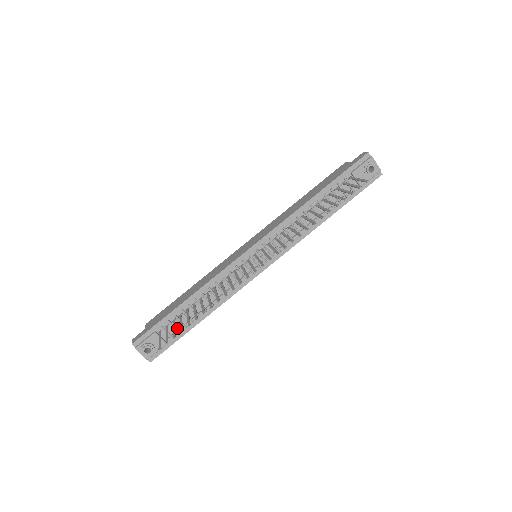
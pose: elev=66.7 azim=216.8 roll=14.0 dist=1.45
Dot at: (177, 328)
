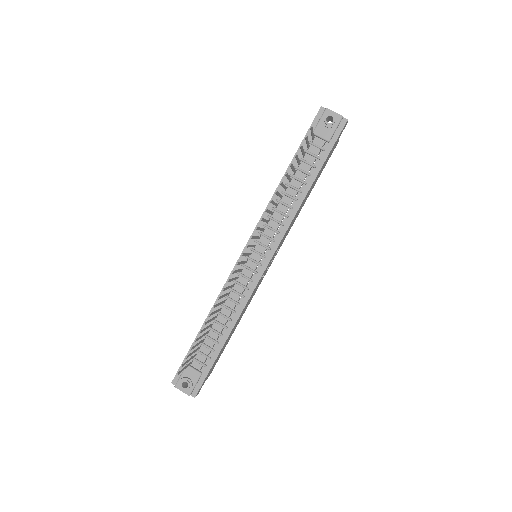
Dot at: (206, 354)
